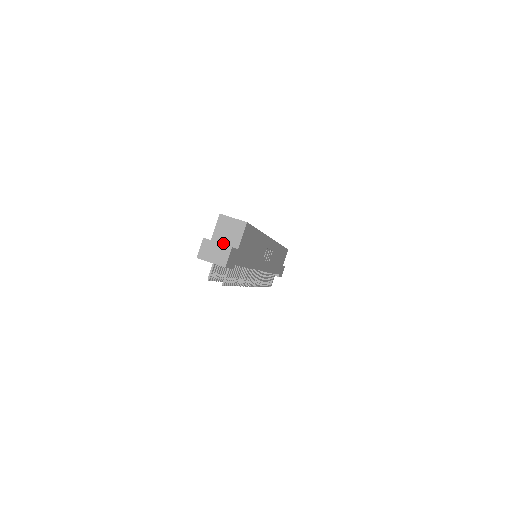
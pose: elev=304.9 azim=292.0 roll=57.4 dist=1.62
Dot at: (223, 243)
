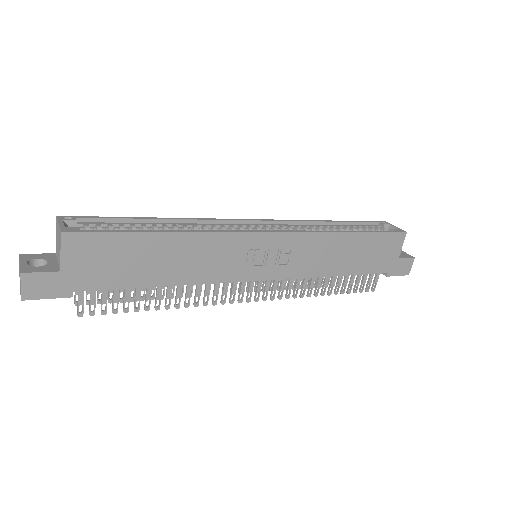
Dot at: (57, 259)
